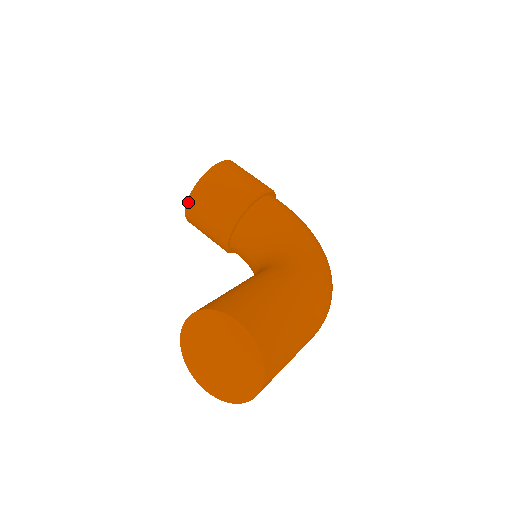
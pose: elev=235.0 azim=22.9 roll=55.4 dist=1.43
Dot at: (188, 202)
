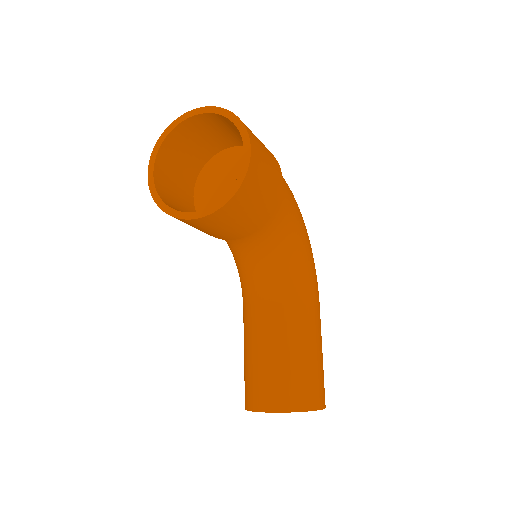
Dot at: (195, 220)
